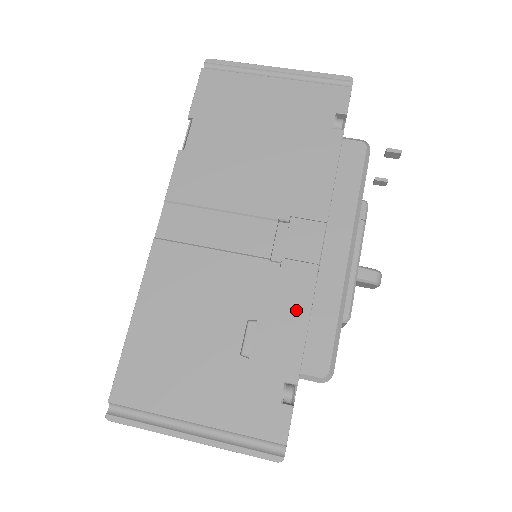
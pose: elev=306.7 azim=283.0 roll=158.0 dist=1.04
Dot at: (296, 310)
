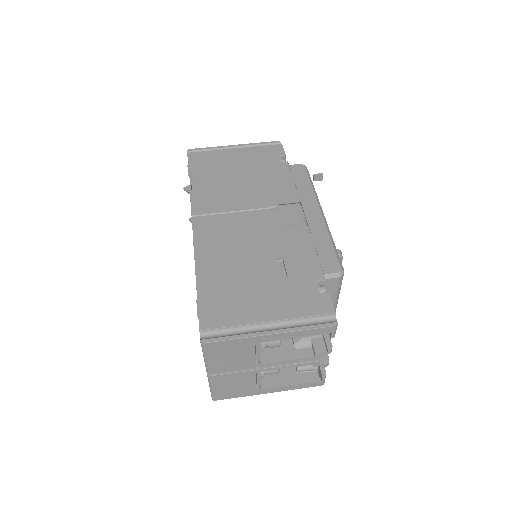
Dot at: (304, 245)
